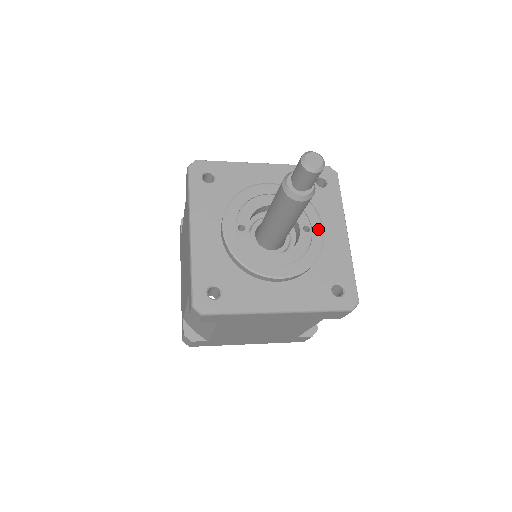
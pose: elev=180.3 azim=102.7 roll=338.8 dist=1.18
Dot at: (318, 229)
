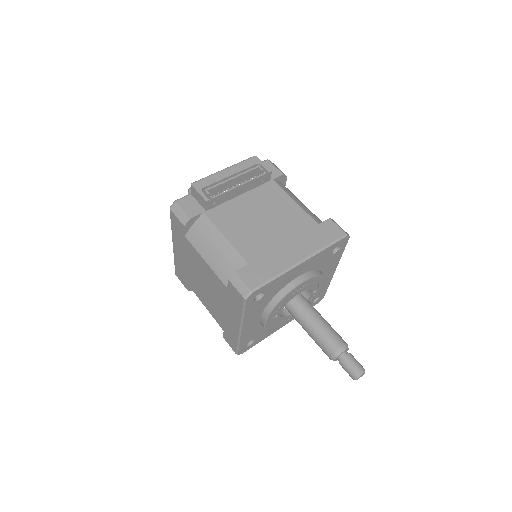
Dot at: (321, 287)
